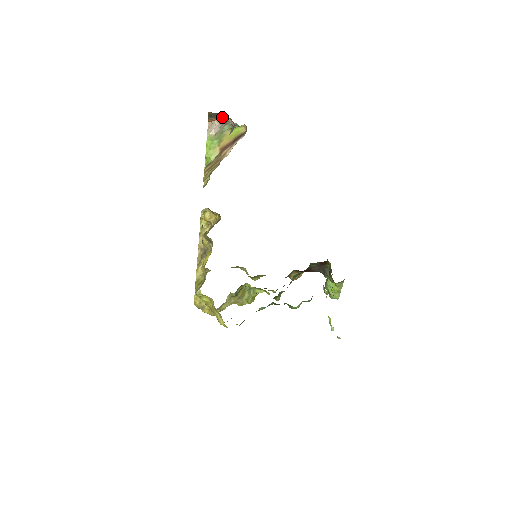
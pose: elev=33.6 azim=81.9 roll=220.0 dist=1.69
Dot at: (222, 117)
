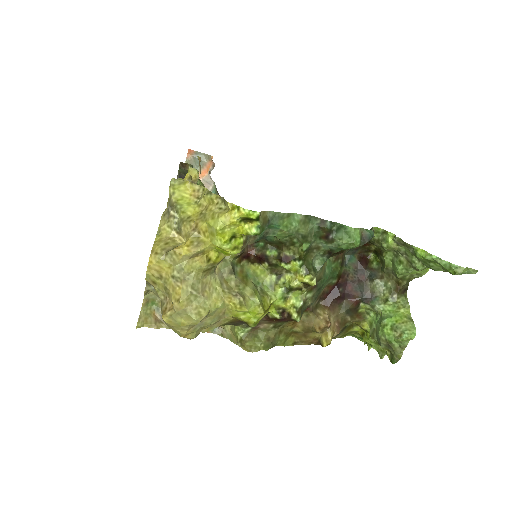
Dot at: occluded
